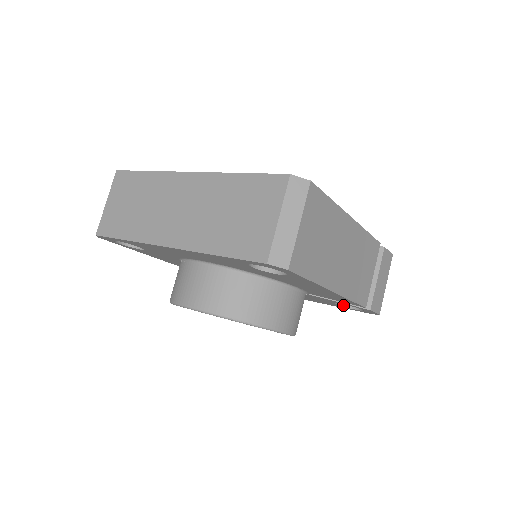
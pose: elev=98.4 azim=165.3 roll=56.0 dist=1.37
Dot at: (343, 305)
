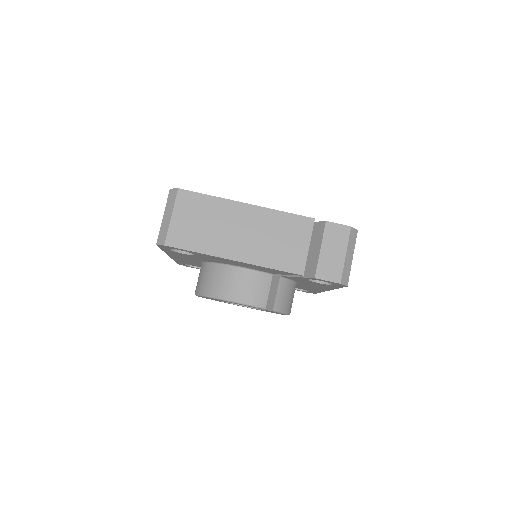
Dot at: (327, 283)
